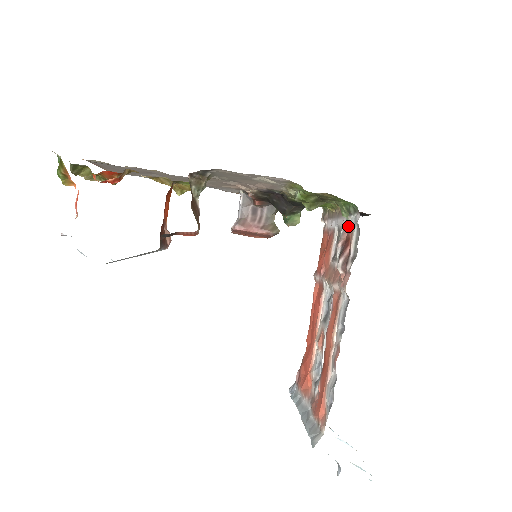
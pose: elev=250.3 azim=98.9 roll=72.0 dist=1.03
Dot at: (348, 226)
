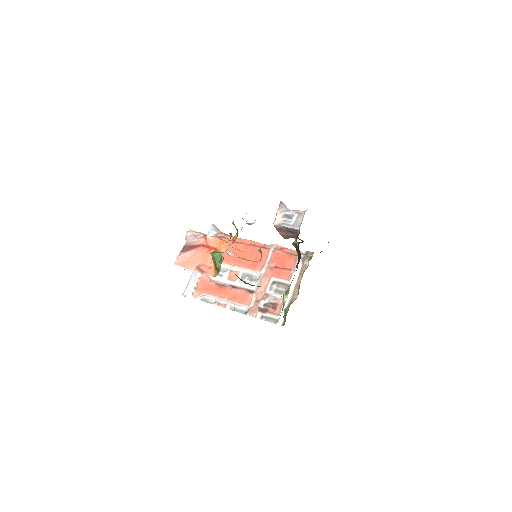
Dot at: (282, 307)
